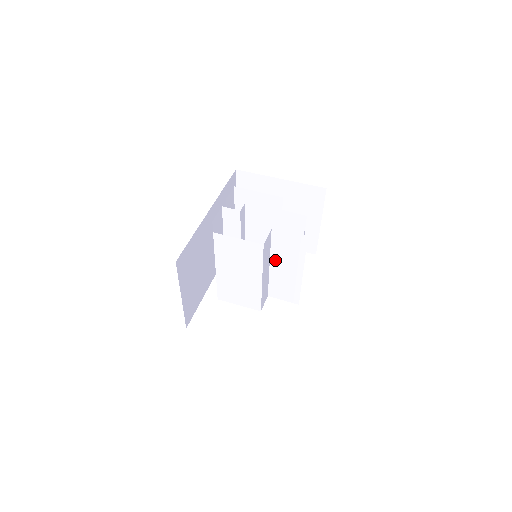
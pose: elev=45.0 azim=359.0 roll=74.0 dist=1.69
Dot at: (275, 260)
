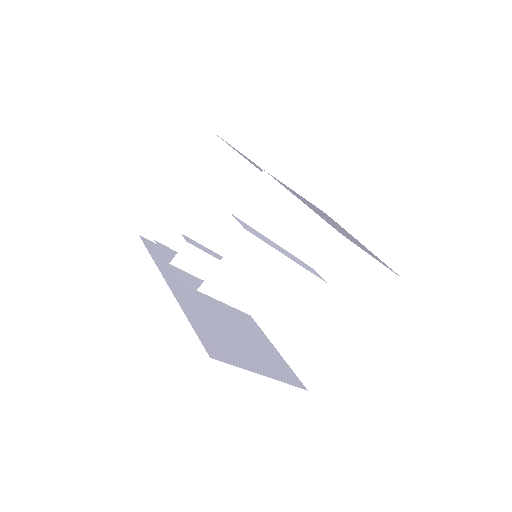
Dot at: (272, 232)
